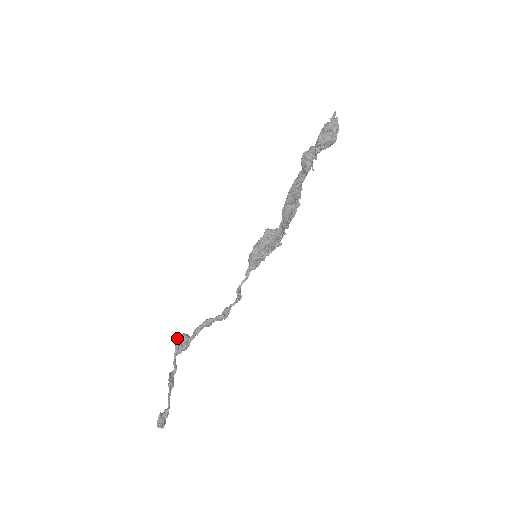
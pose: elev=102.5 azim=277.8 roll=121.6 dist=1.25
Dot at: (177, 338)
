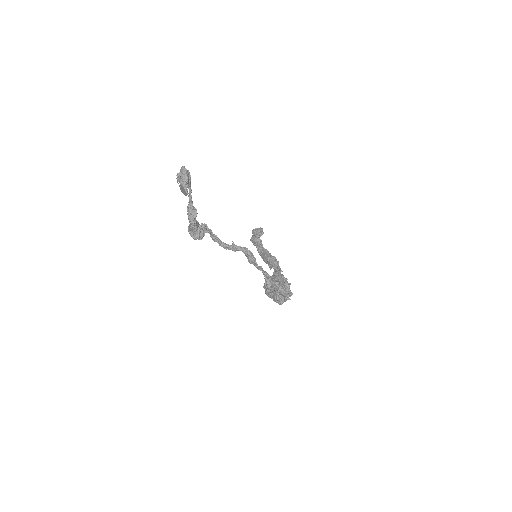
Dot at: (190, 232)
